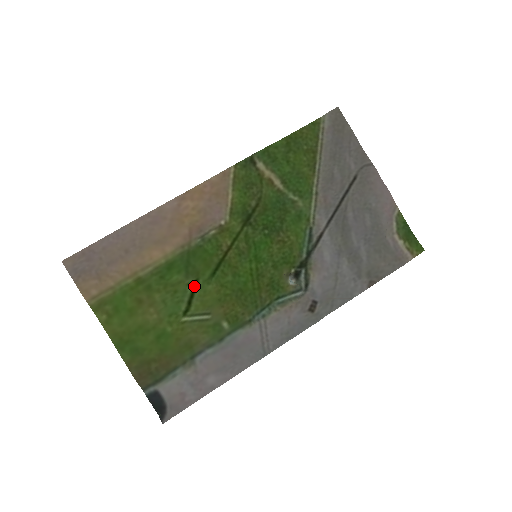
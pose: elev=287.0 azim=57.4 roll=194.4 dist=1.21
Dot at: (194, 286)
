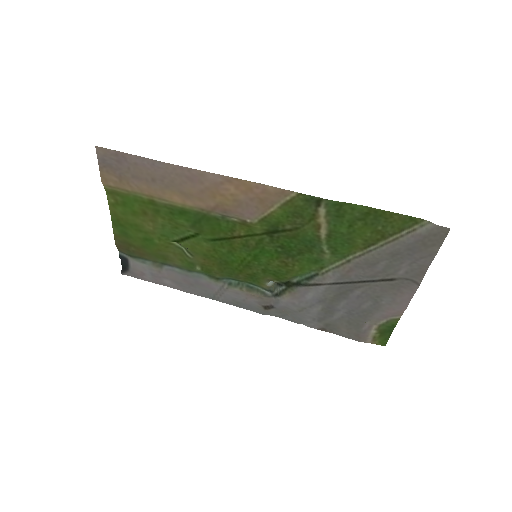
Dot at: (193, 235)
